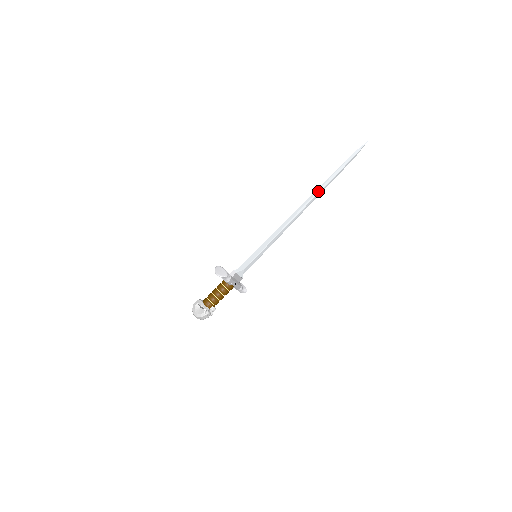
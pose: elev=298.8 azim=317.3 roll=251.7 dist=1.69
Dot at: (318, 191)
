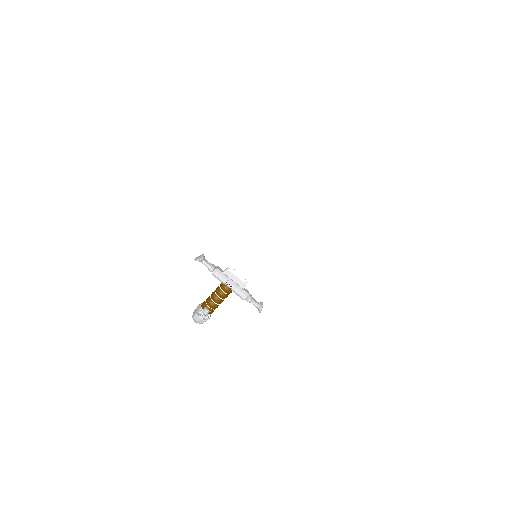
Dot at: (324, 178)
